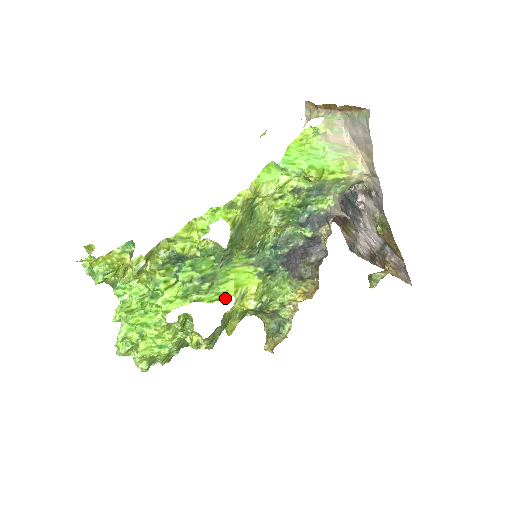
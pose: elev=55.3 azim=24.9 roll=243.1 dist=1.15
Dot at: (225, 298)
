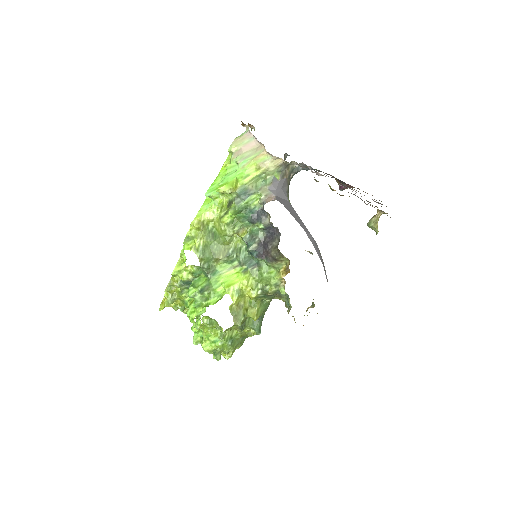
Dot at: occluded
